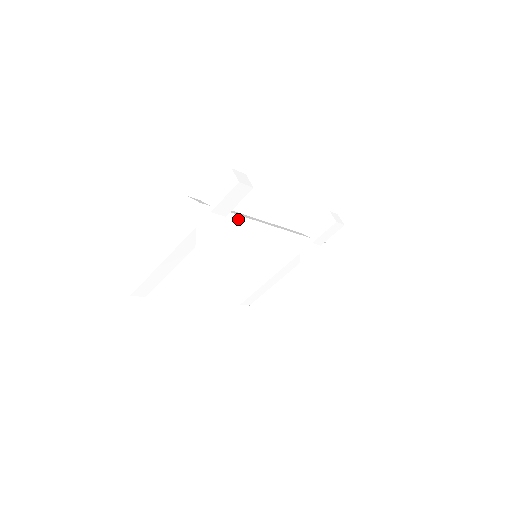
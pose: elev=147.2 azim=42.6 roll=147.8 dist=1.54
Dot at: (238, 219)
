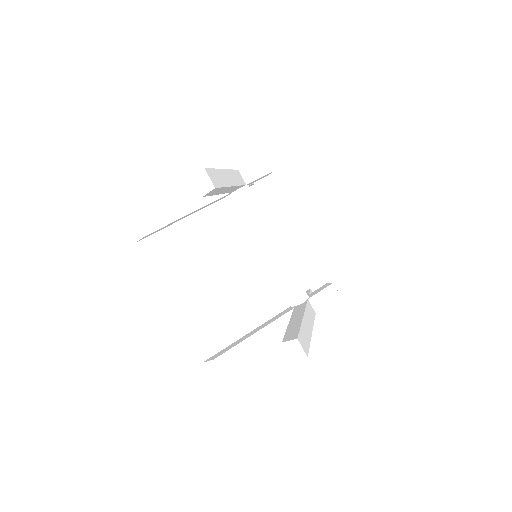
Dot at: (254, 200)
